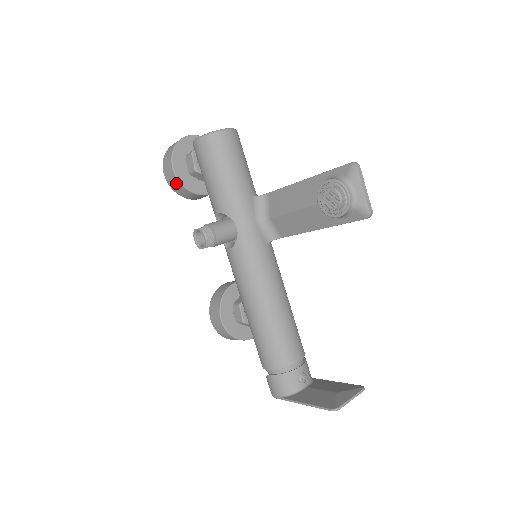
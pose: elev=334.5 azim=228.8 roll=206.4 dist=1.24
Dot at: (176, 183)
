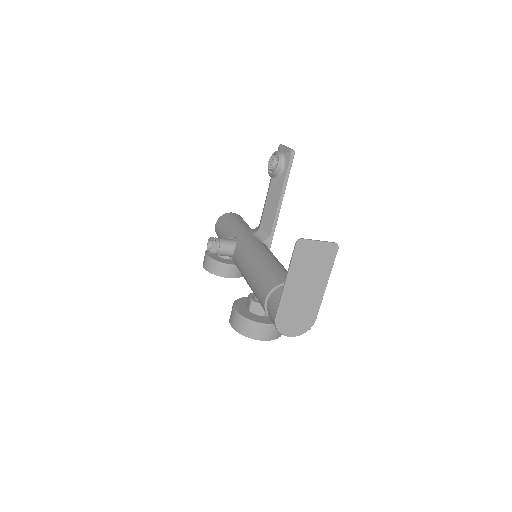
Dot at: (208, 261)
